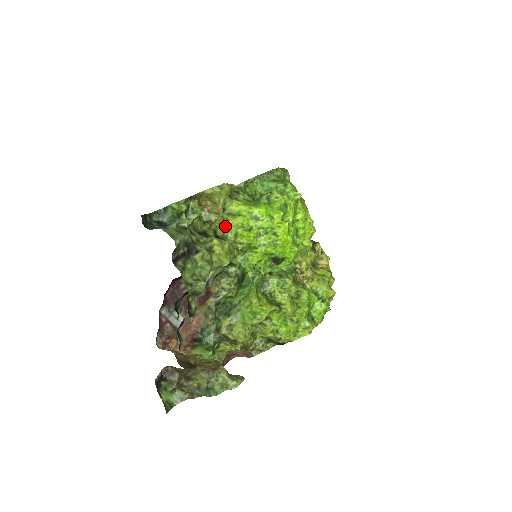
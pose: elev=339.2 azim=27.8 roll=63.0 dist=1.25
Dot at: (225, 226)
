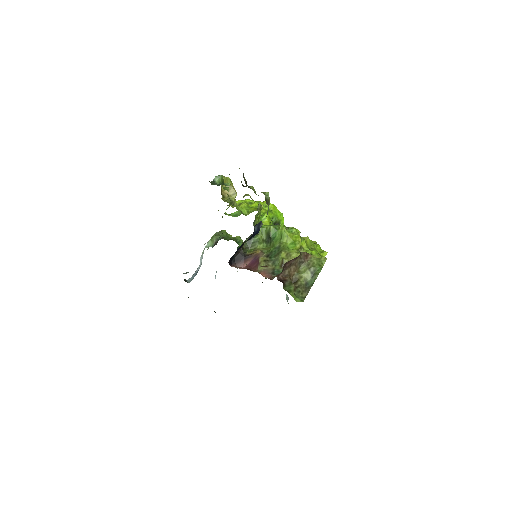
Dot at: (239, 209)
